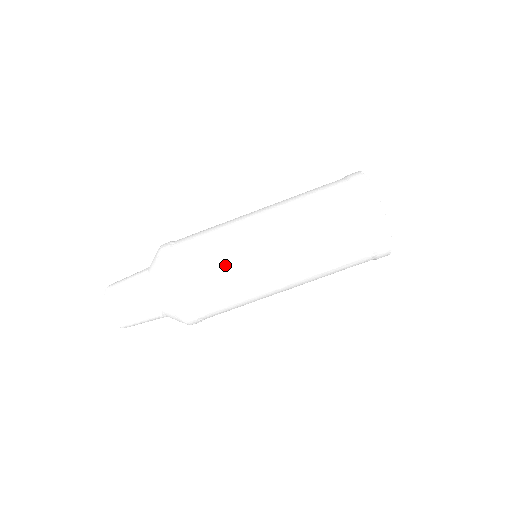
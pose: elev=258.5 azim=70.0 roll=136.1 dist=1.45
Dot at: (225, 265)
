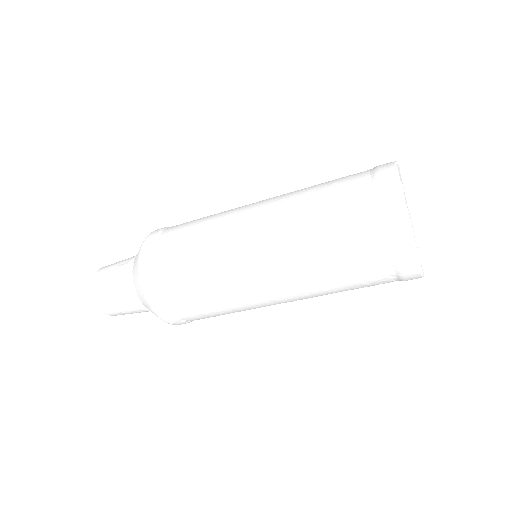
Dot at: (203, 255)
